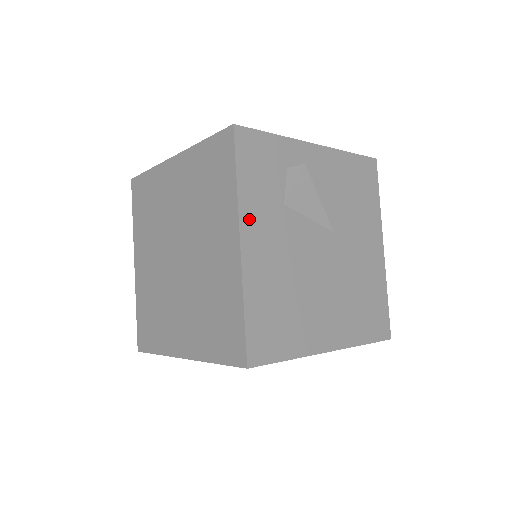
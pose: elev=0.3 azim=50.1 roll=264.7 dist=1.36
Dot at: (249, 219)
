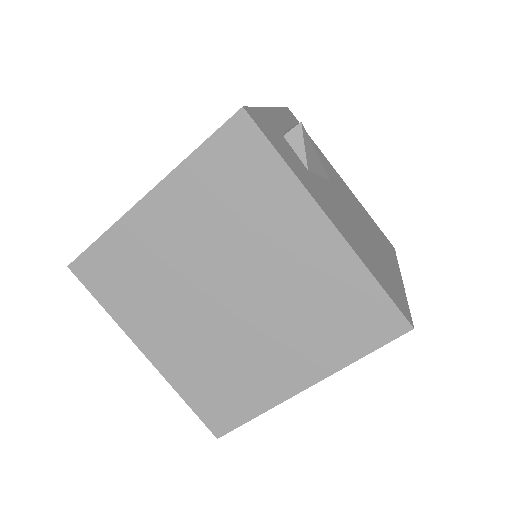
Dot at: (315, 195)
